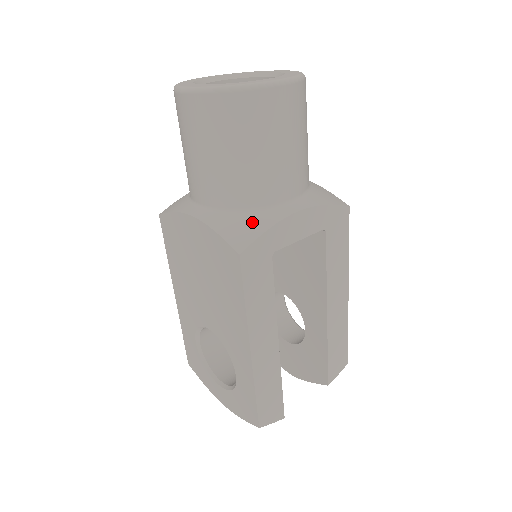
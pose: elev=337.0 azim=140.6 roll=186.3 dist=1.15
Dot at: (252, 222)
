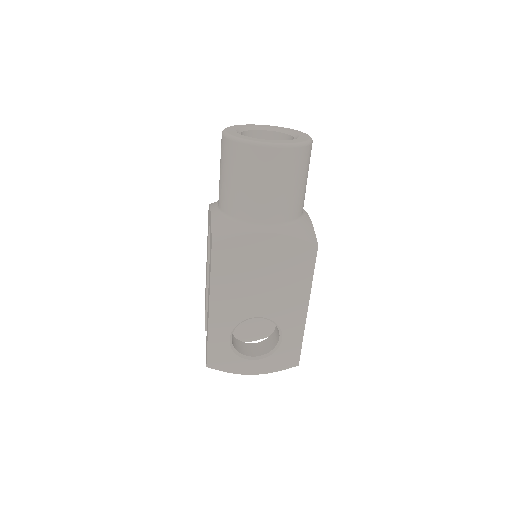
Dot at: (305, 226)
